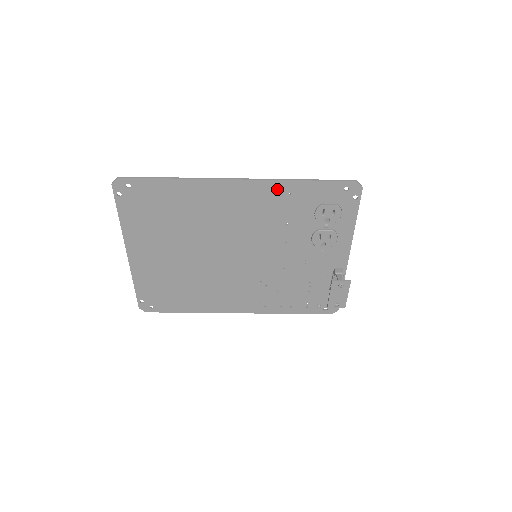
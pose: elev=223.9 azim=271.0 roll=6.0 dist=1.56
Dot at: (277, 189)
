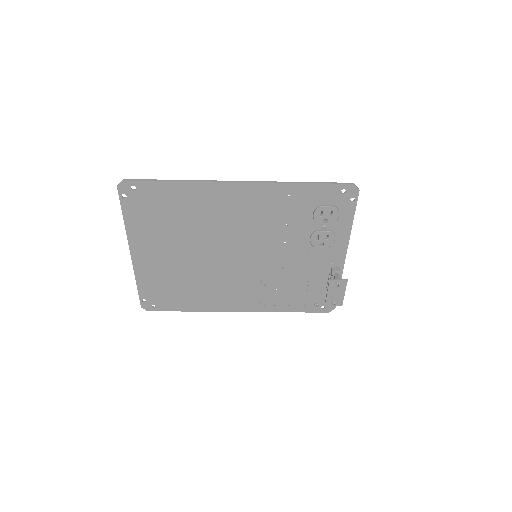
Dot at: (277, 191)
